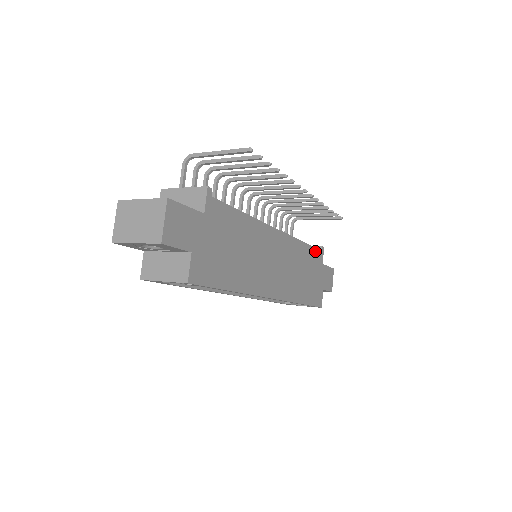
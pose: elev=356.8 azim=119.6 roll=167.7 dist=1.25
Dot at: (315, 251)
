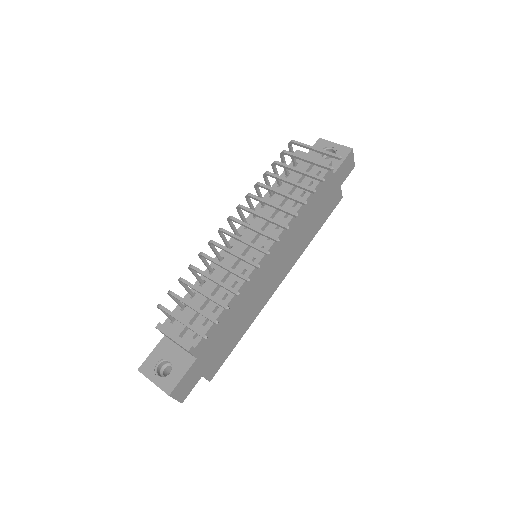
Dot at: (319, 185)
